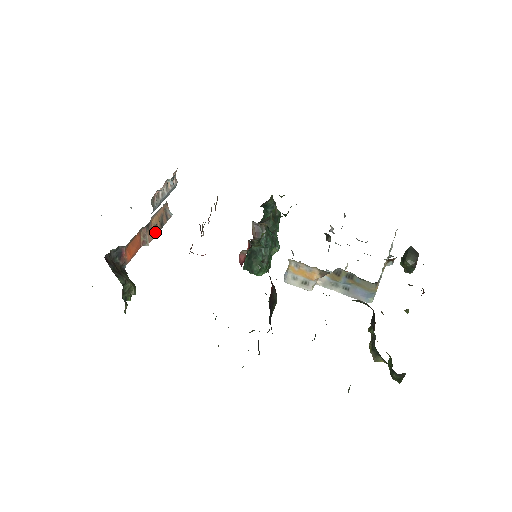
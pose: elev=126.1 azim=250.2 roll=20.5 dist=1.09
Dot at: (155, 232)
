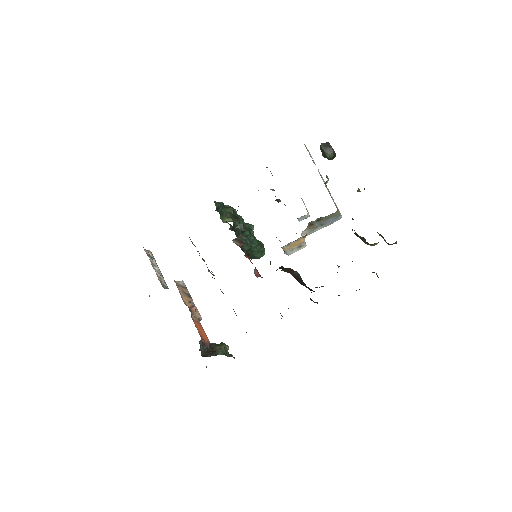
Dot at: (194, 306)
